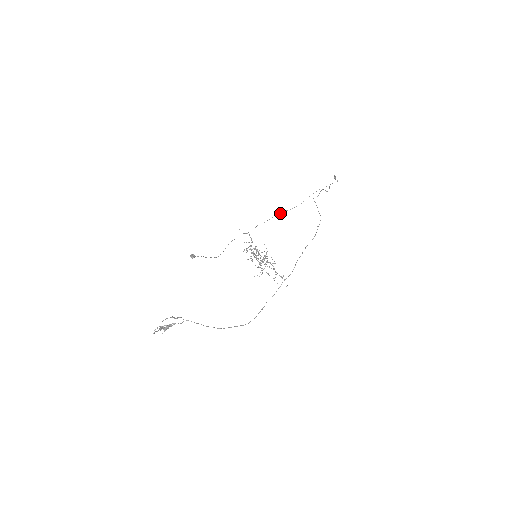
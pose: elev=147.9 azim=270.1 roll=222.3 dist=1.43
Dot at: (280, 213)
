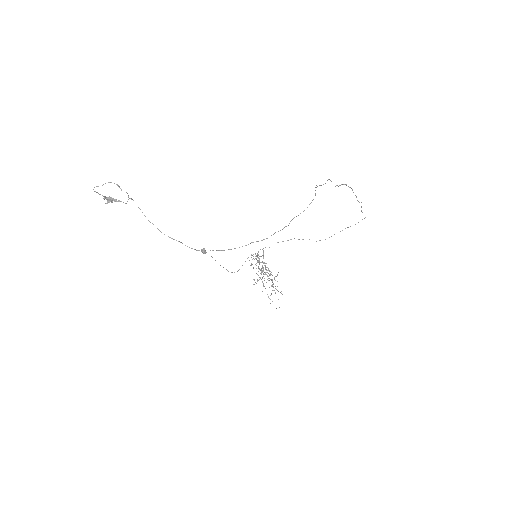
Dot at: occluded
